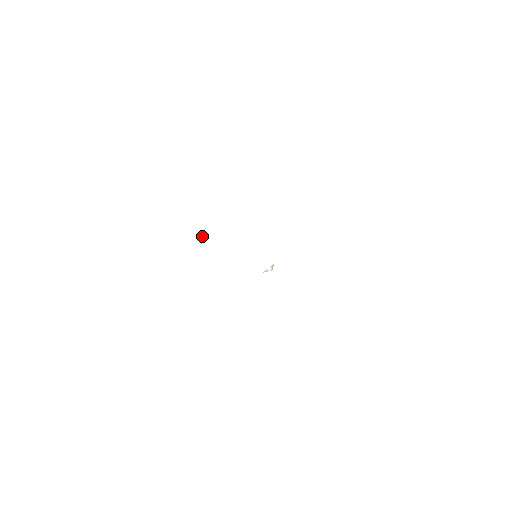
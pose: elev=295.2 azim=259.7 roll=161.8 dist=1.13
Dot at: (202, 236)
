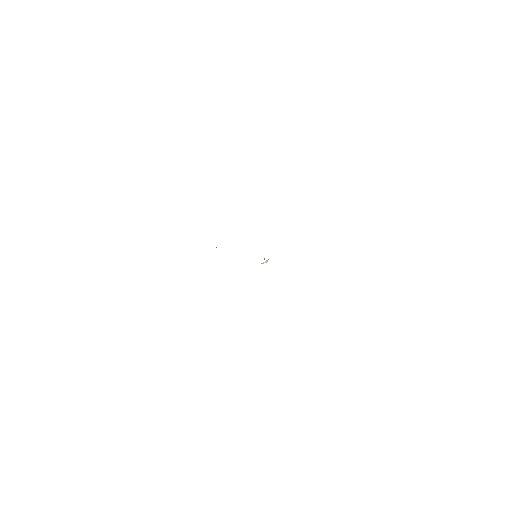
Dot at: occluded
